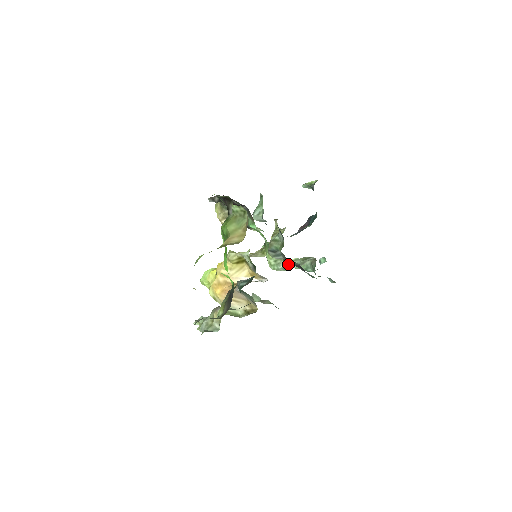
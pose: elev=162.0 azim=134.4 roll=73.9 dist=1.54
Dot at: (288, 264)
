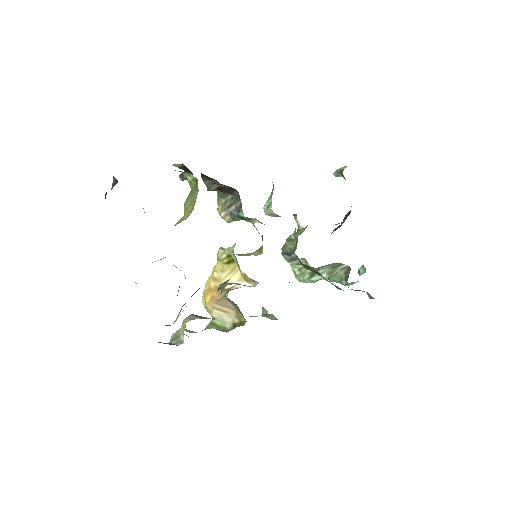
Dot at: (314, 273)
